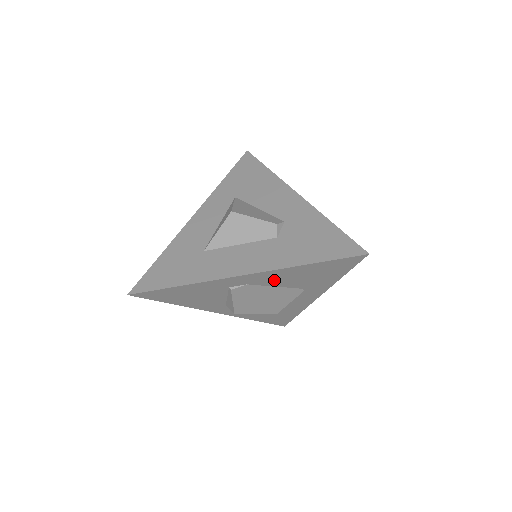
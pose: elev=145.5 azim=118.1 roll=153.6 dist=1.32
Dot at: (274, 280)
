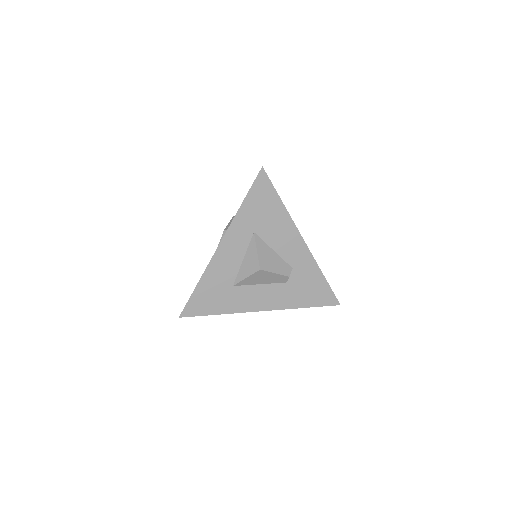
Dot at: occluded
